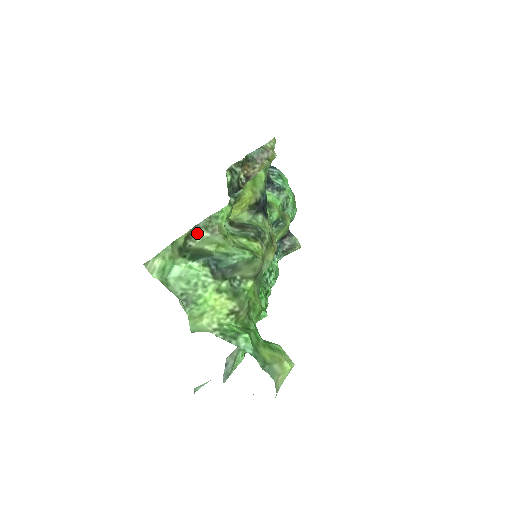
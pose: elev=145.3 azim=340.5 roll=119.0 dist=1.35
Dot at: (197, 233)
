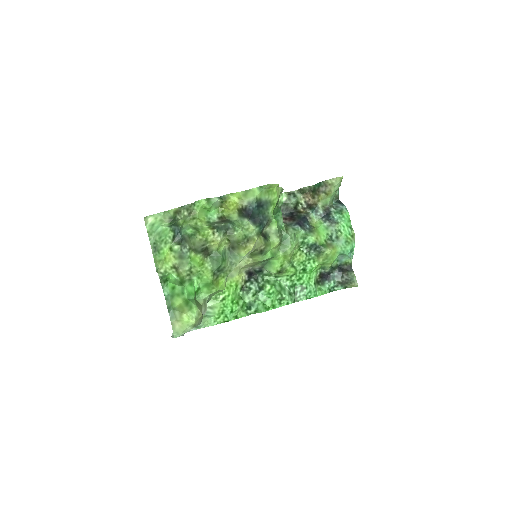
Dot at: (183, 212)
